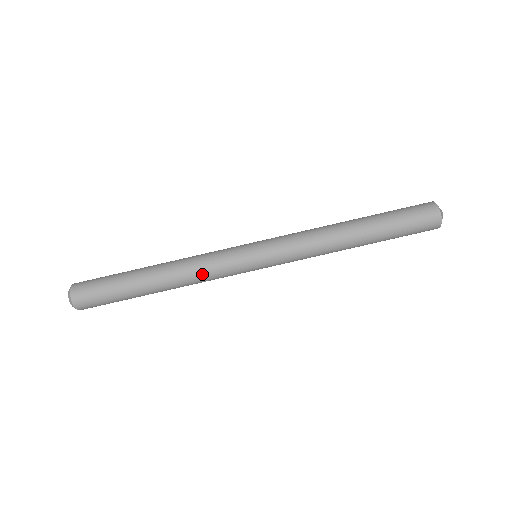
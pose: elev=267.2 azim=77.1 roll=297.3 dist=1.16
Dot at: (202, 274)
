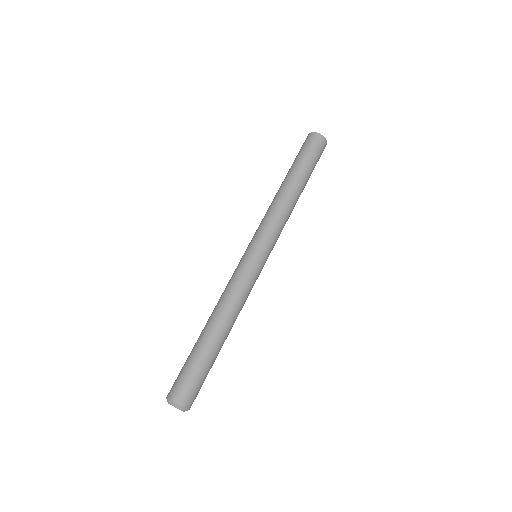
Dot at: (232, 292)
